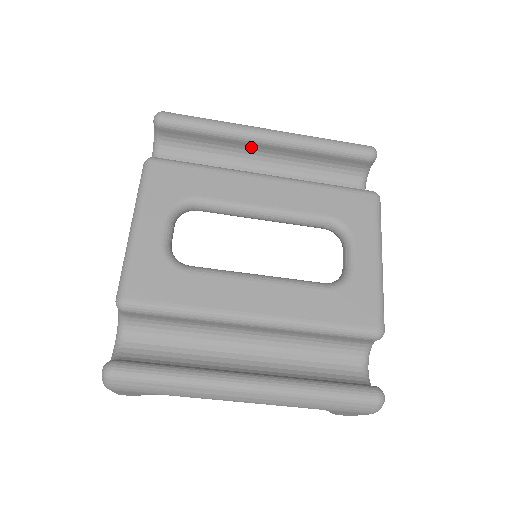
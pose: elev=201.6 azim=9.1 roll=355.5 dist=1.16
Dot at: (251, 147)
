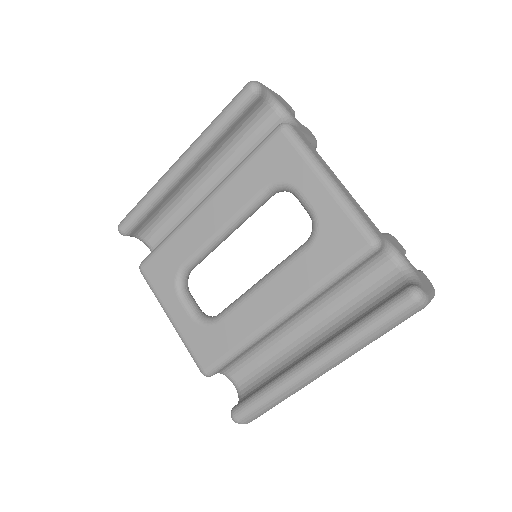
Dot at: (183, 183)
